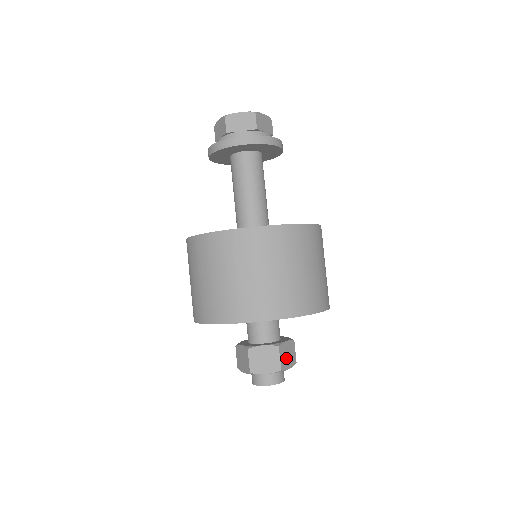
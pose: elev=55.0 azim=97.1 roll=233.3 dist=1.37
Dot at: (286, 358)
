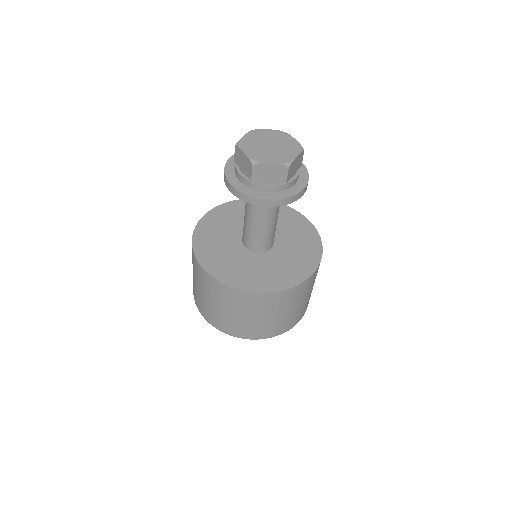
Dot at: occluded
